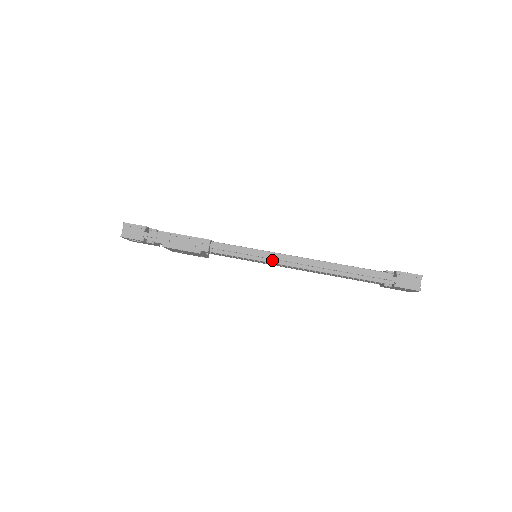
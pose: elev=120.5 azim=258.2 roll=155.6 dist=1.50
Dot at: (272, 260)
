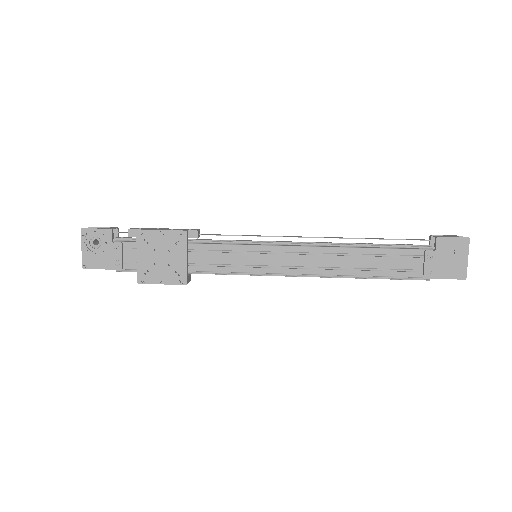
Dot at: (278, 245)
